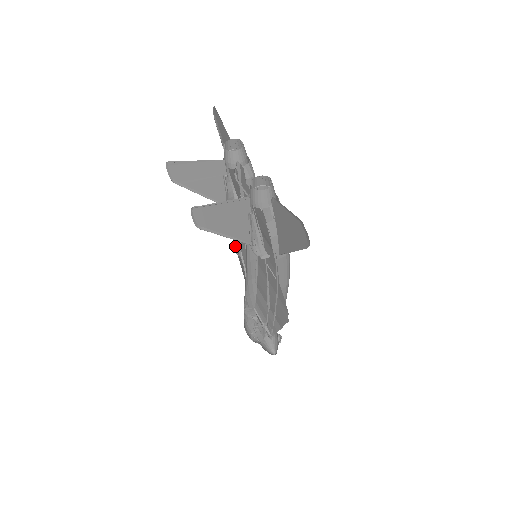
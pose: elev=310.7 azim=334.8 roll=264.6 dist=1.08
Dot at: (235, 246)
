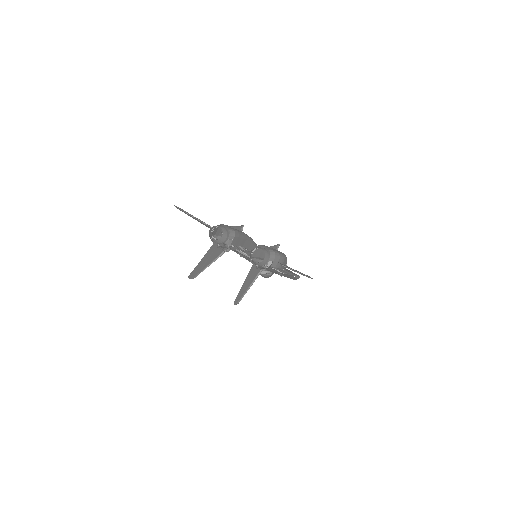
Dot at: occluded
